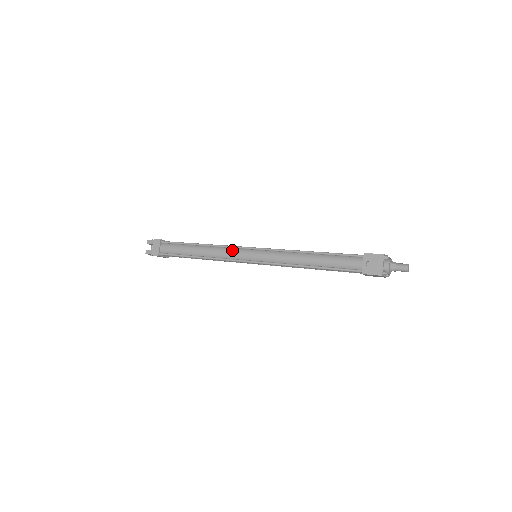
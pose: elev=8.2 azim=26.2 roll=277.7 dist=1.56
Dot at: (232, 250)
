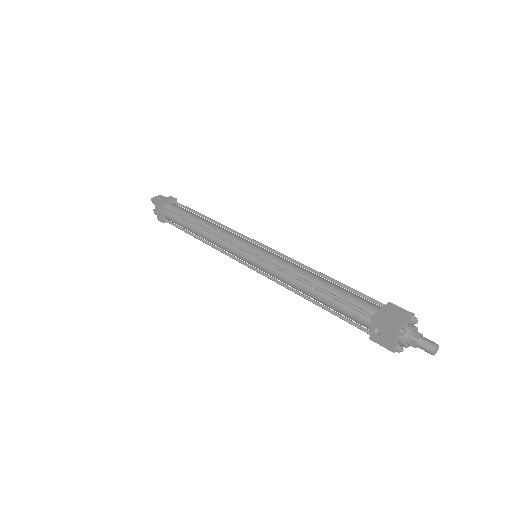
Dot at: (228, 245)
